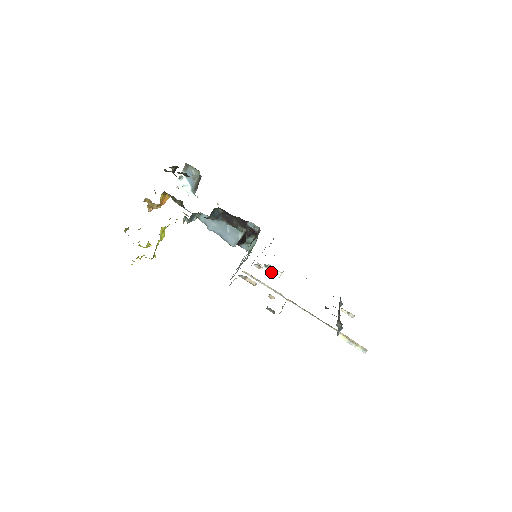
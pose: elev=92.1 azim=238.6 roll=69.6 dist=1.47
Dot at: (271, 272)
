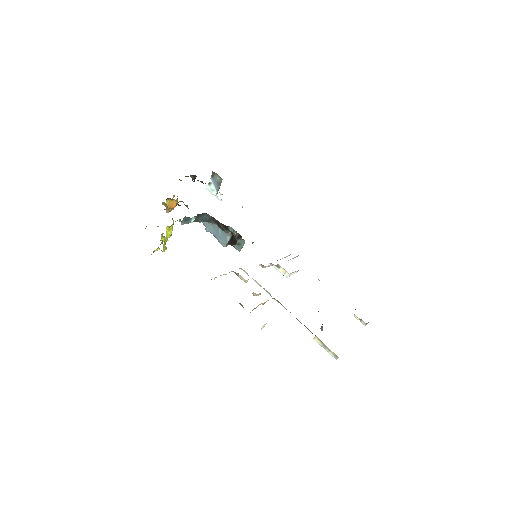
Dot at: (281, 271)
